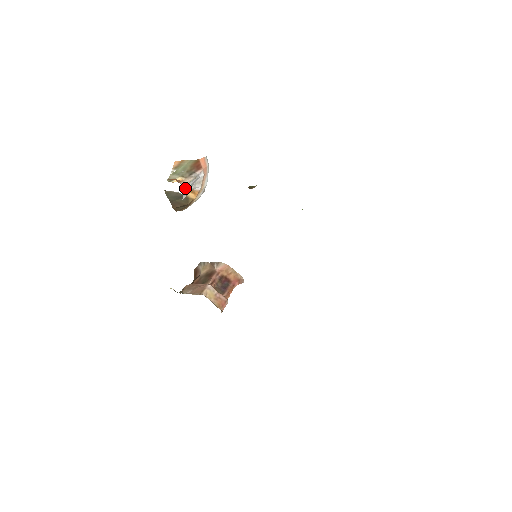
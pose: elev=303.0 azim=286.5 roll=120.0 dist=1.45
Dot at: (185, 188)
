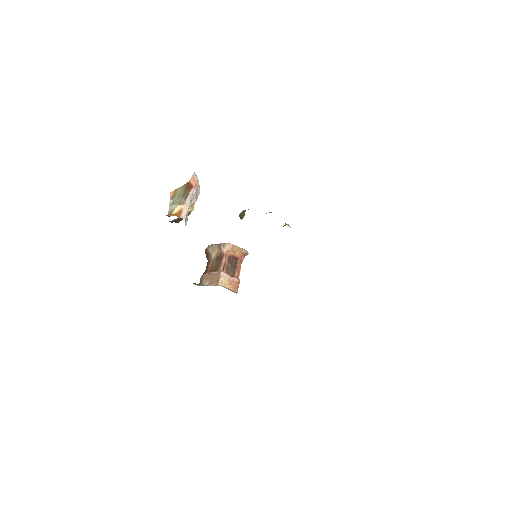
Dot at: occluded
